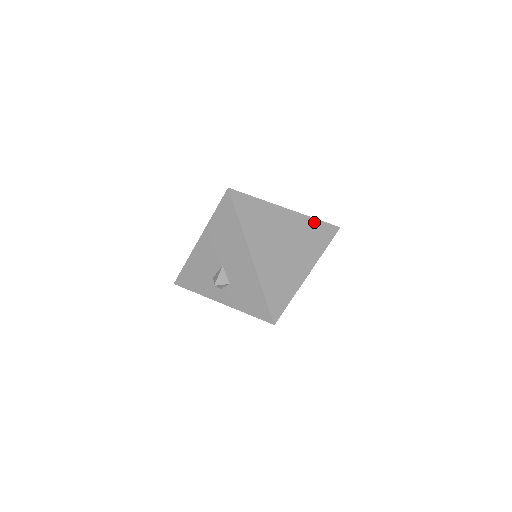
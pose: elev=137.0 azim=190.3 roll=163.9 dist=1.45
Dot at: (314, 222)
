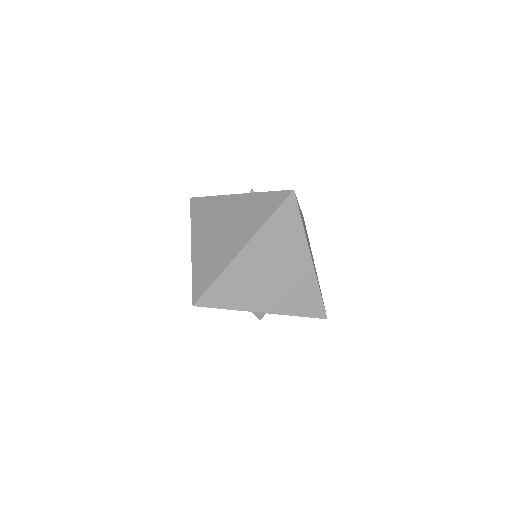
Dot at: (271, 223)
